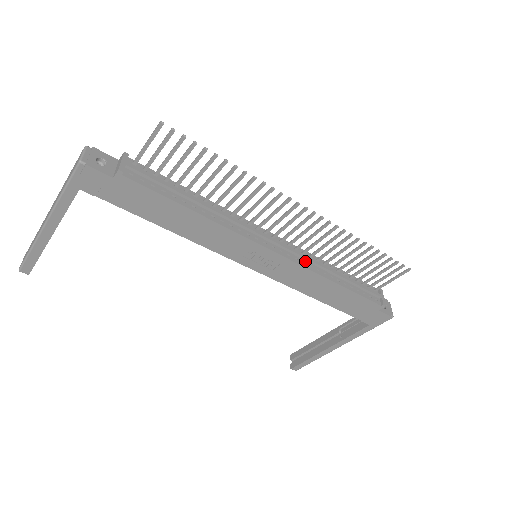
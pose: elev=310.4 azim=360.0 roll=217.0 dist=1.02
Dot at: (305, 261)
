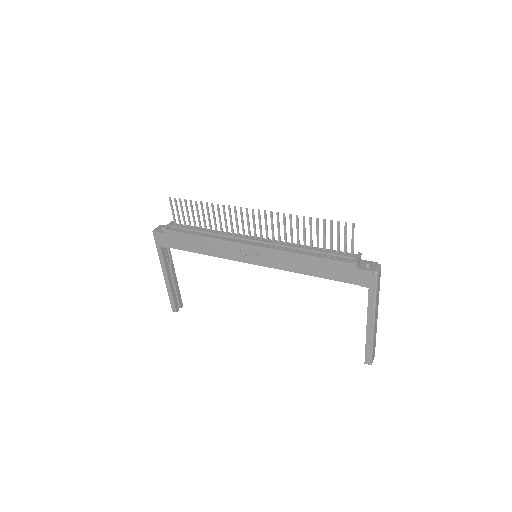
Dot at: (279, 246)
